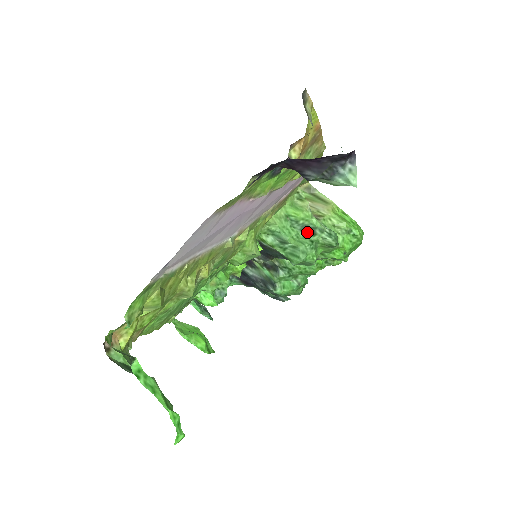
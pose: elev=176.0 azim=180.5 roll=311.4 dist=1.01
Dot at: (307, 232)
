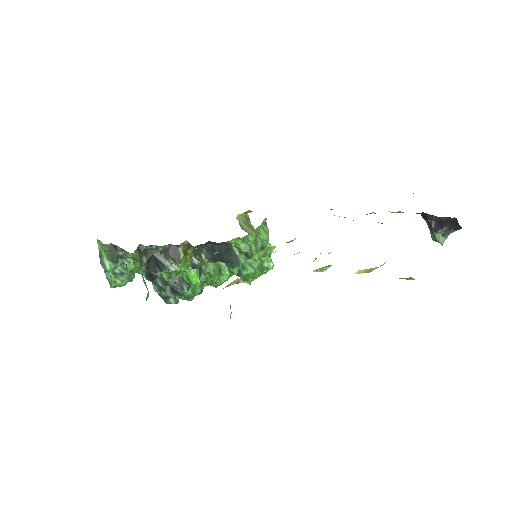
Dot at: occluded
